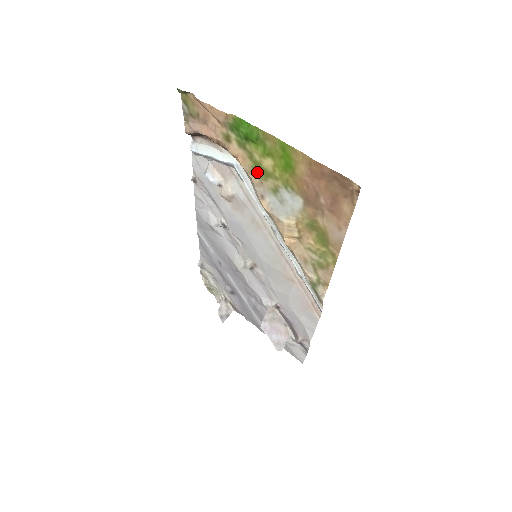
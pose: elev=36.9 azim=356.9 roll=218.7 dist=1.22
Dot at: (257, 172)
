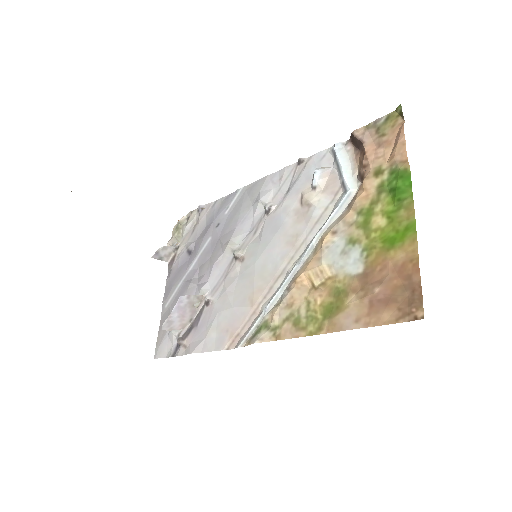
Dot at: (361, 215)
